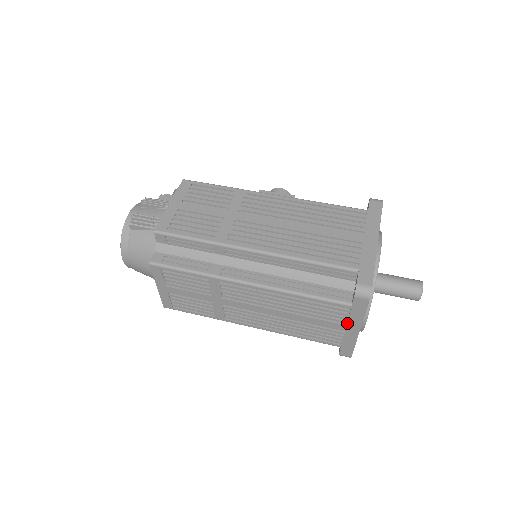
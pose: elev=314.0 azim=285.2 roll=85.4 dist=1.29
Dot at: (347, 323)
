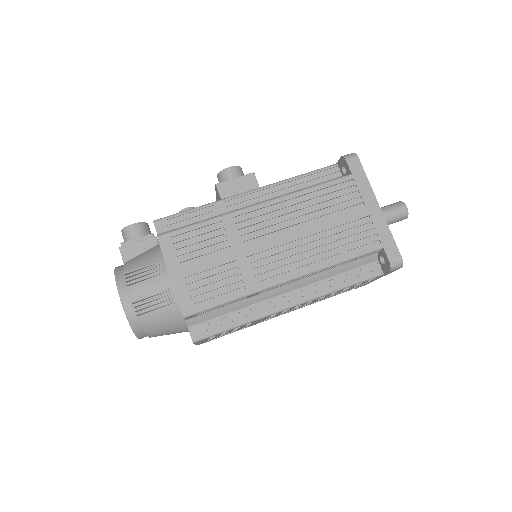
Dot at: occluded
